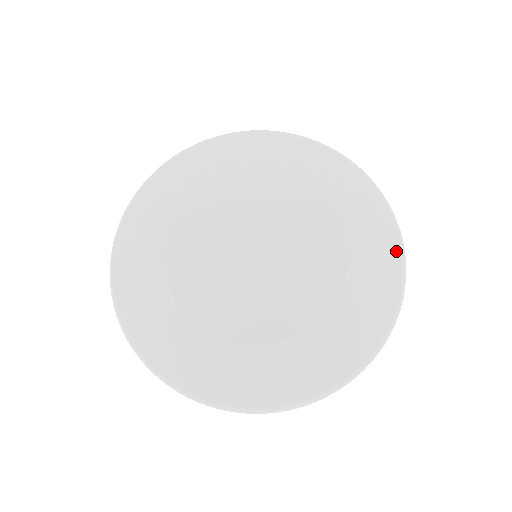
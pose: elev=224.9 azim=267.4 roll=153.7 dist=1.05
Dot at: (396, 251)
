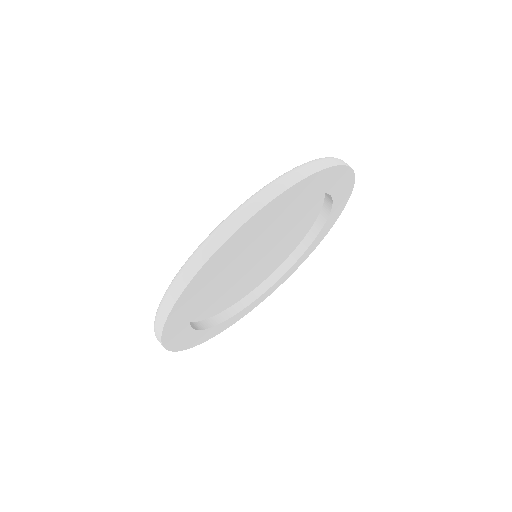
Dot at: occluded
